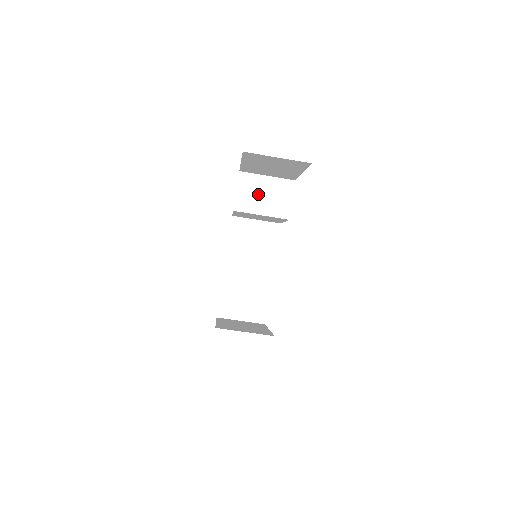
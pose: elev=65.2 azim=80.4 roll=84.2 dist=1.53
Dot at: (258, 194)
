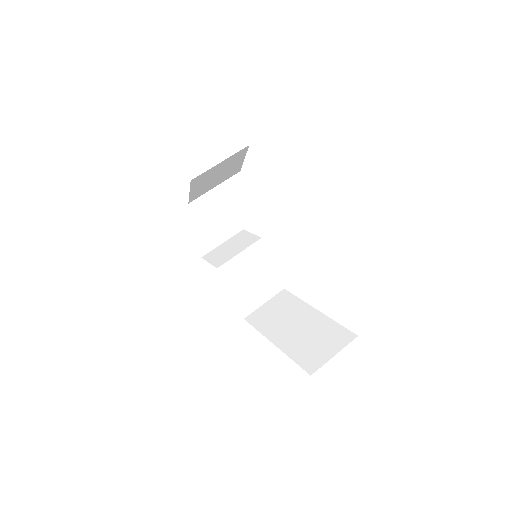
Dot at: (226, 251)
